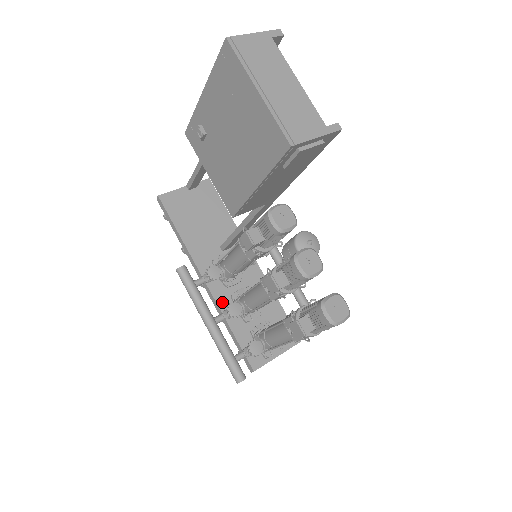
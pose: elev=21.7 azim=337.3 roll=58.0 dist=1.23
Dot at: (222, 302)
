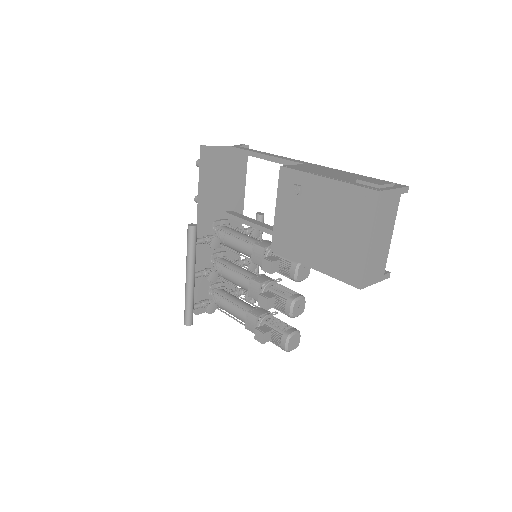
Dot at: (203, 258)
